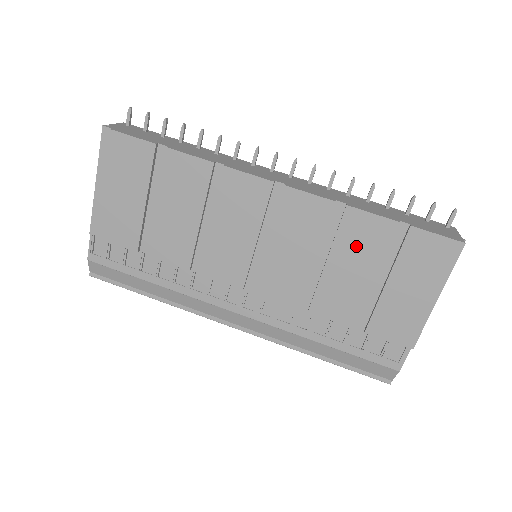
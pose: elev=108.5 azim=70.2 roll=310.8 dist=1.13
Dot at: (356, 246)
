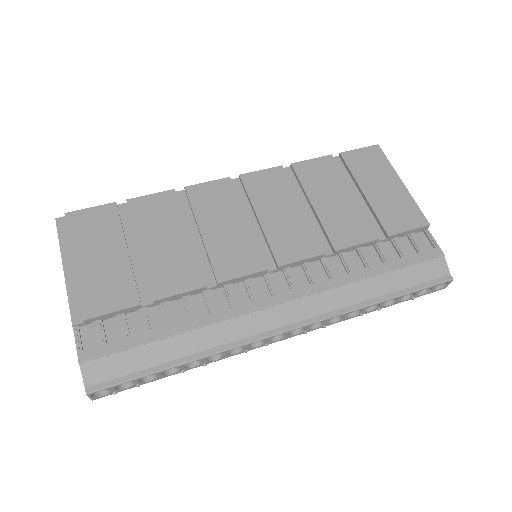
Dot at: (321, 183)
